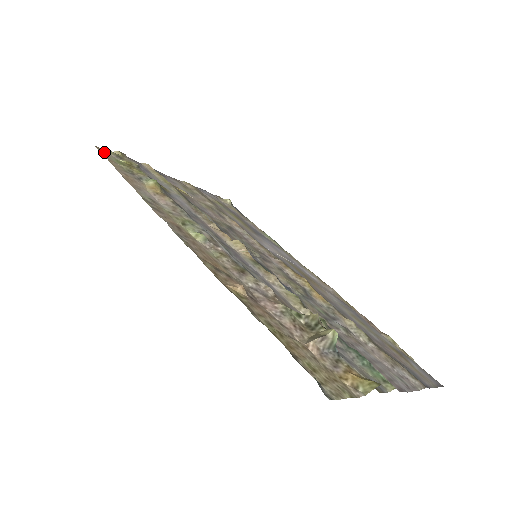
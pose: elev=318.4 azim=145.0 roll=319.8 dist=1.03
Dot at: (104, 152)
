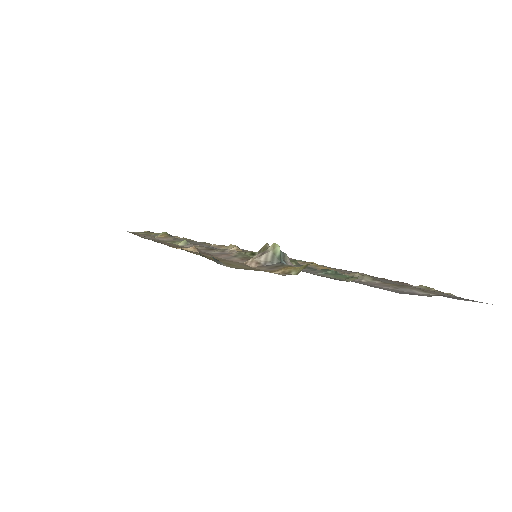
Dot at: occluded
